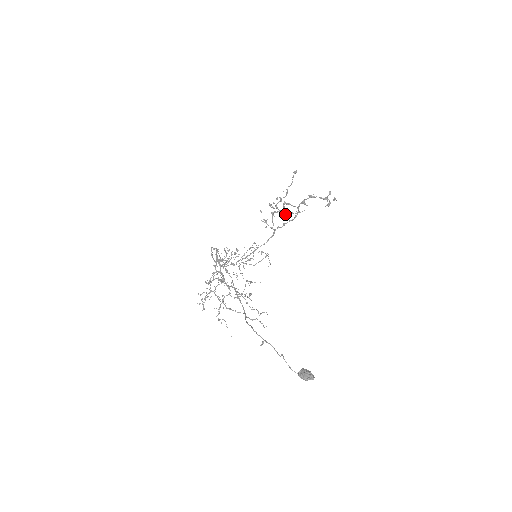
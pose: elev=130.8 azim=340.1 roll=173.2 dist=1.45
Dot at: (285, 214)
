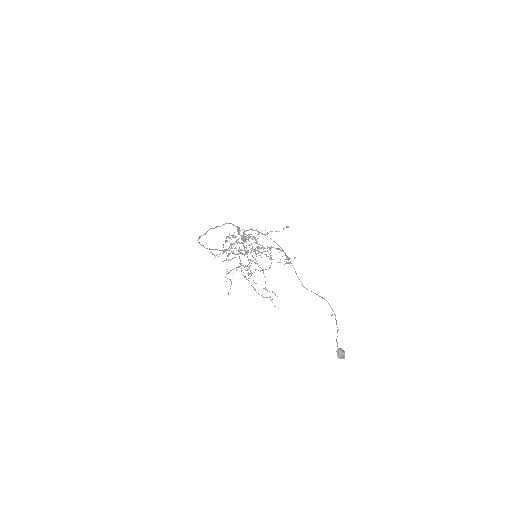
Dot at: occluded
